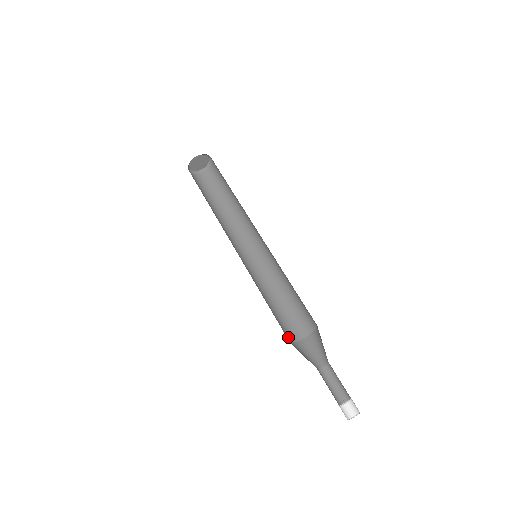
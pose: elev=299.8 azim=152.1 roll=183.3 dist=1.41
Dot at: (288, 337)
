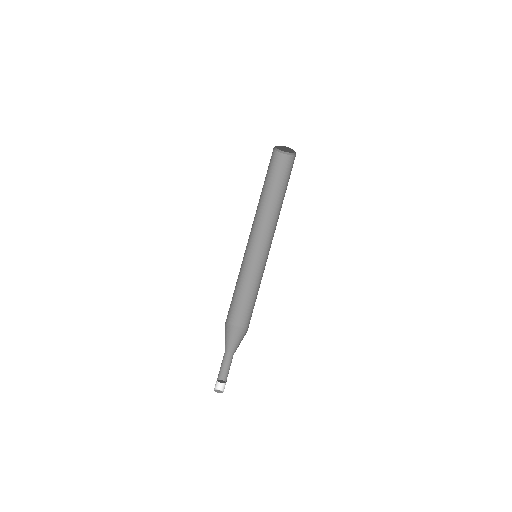
Dot at: (229, 319)
